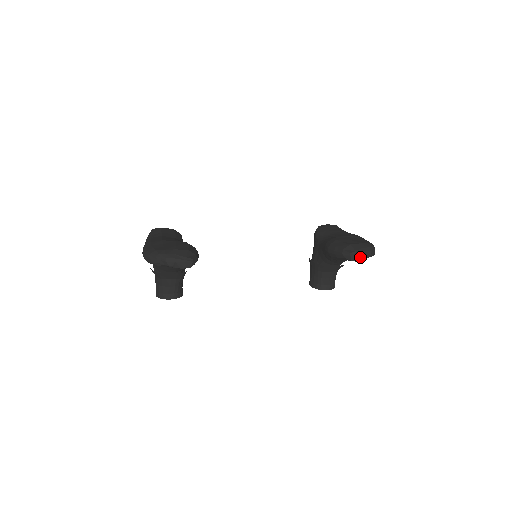
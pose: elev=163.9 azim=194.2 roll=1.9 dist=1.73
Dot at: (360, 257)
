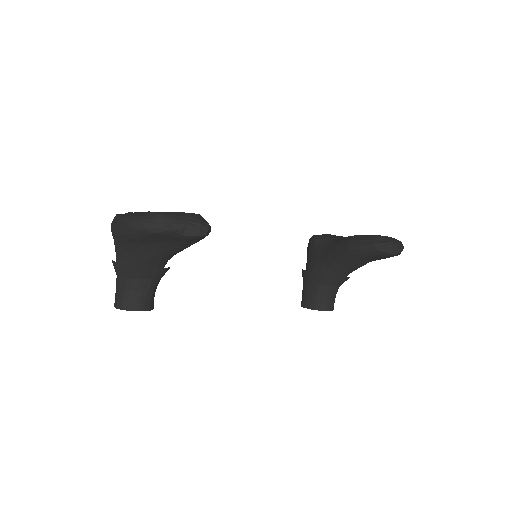
Dot at: (395, 249)
